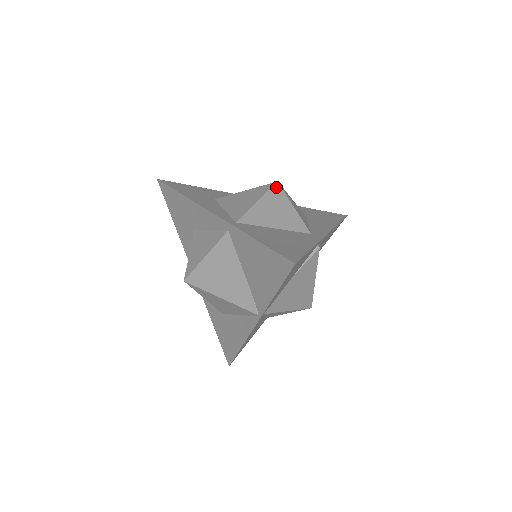
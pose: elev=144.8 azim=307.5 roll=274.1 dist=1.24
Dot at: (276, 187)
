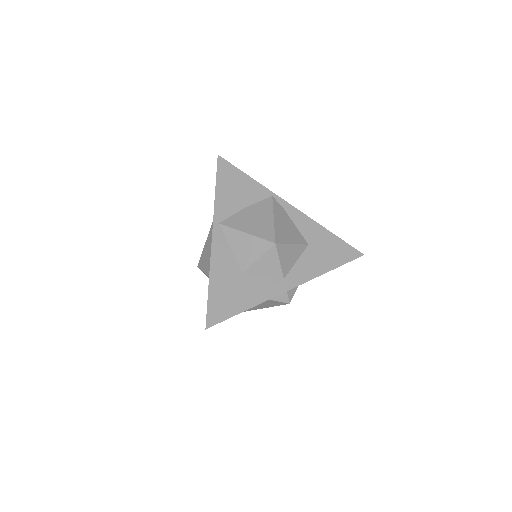
Dot at: occluded
